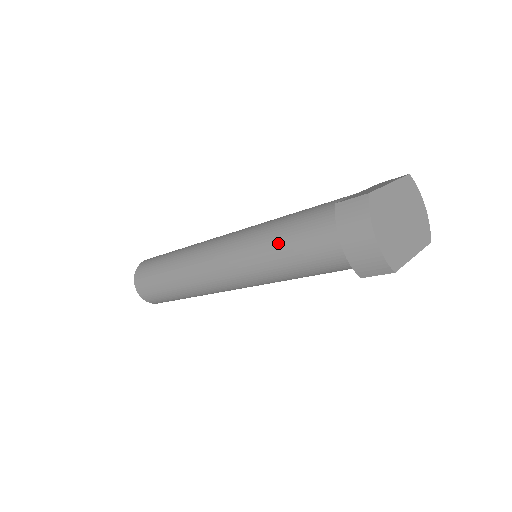
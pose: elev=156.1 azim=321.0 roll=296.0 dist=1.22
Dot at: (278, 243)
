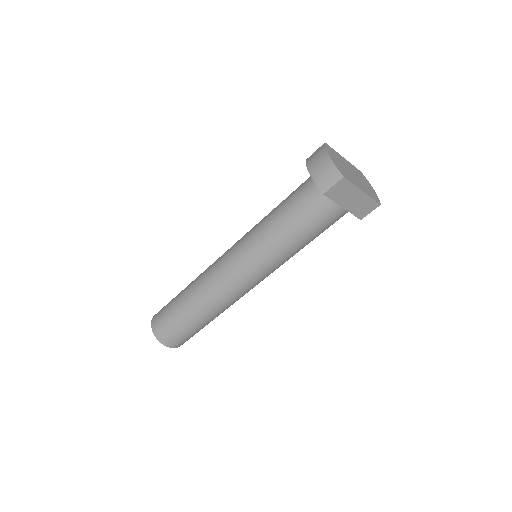
Dot at: (271, 214)
